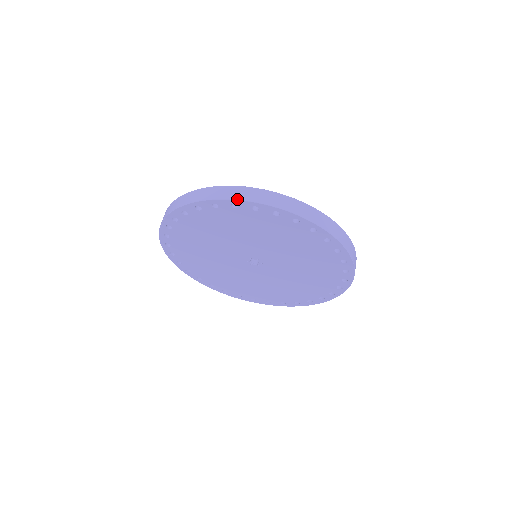
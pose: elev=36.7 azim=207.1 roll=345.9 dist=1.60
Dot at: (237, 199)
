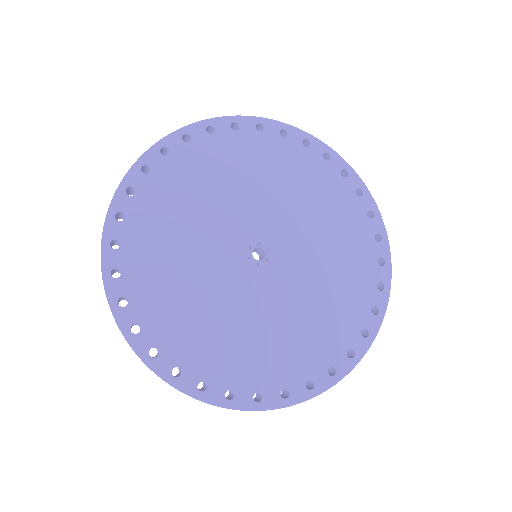
Dot at: (185, 126)
